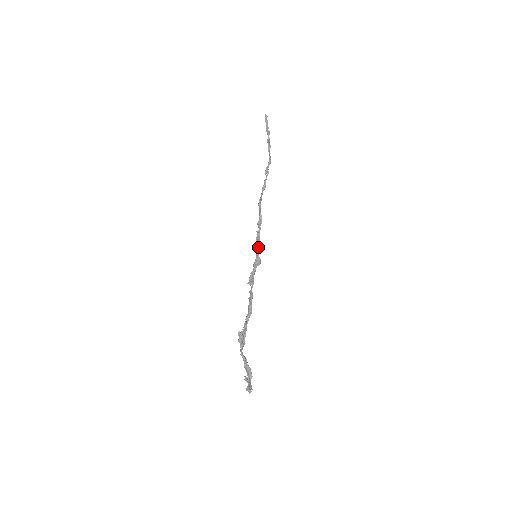
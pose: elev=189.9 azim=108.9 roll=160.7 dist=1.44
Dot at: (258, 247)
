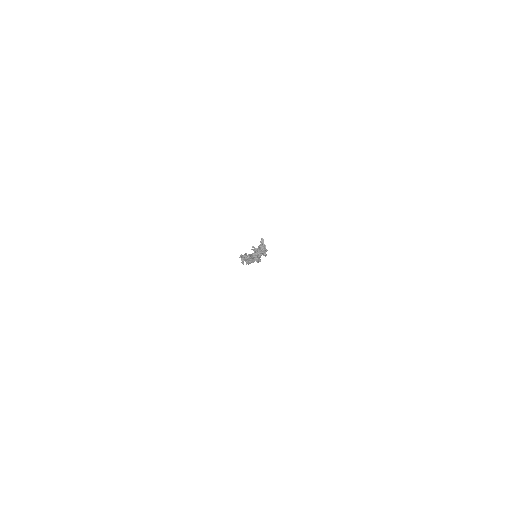
Dot at: occluded
